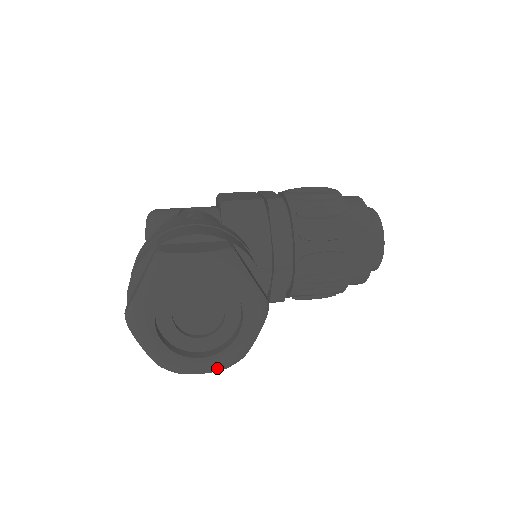
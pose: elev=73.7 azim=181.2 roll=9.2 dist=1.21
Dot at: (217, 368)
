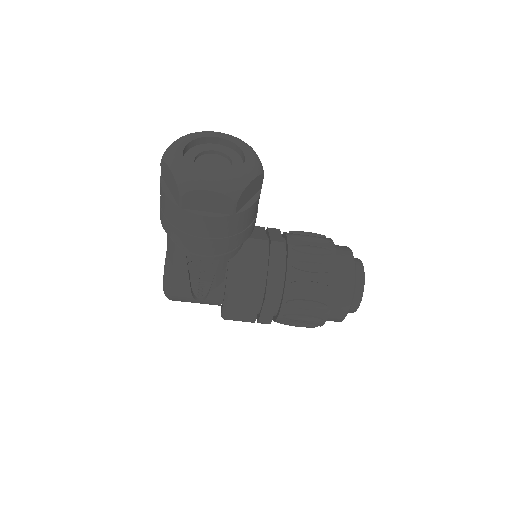
Dot at: (221, 187)
